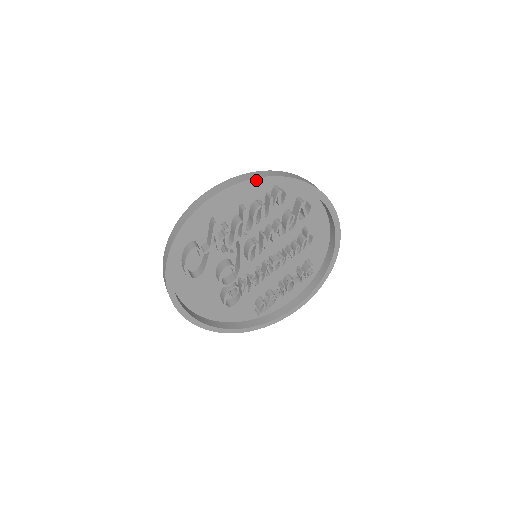
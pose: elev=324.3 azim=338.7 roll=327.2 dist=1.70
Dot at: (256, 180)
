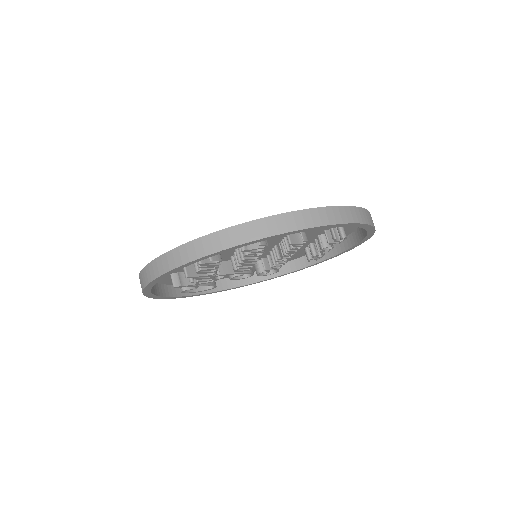
Dot at: (161, 276)
